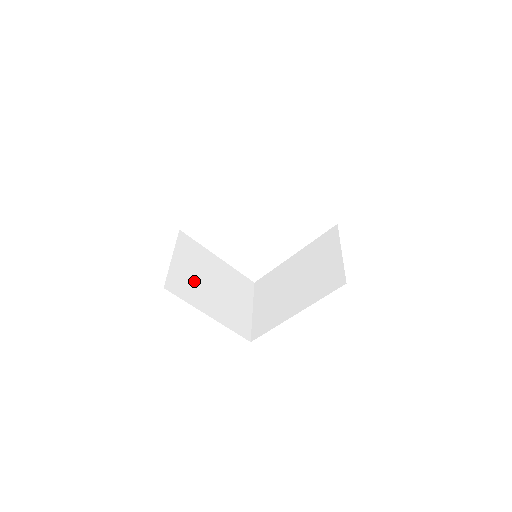
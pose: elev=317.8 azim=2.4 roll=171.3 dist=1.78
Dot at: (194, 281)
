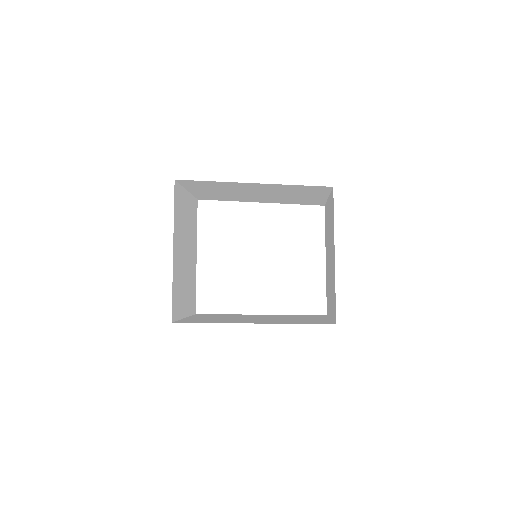
Dot at: (183, 223)
